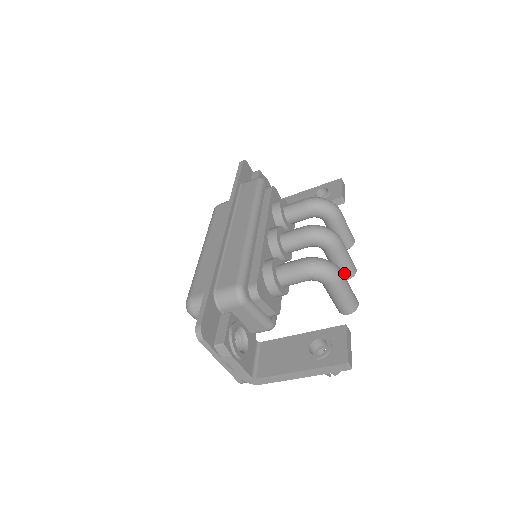
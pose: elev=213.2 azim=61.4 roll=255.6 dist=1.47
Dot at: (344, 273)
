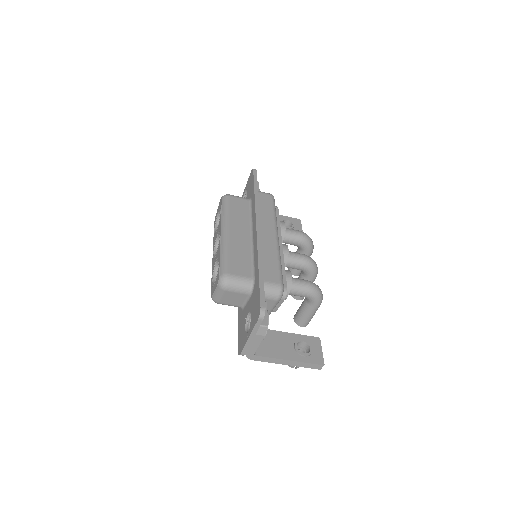
Dot at: occluded
